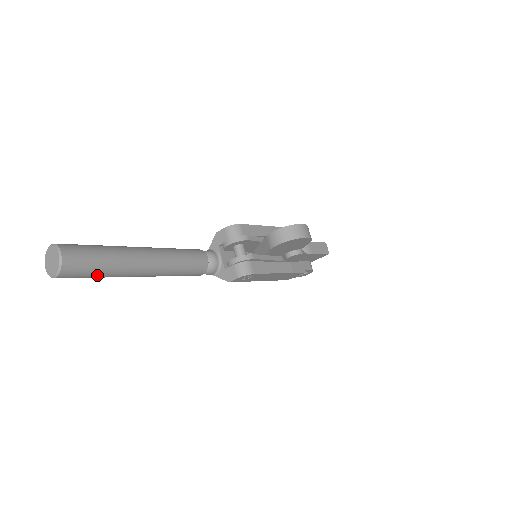
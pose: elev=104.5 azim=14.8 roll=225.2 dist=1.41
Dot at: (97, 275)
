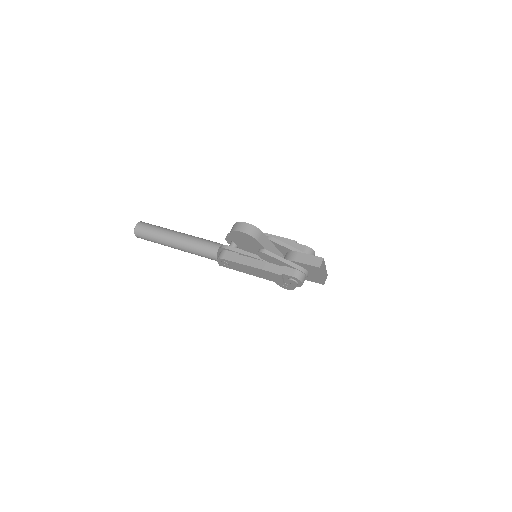
Dot at: (152, 240)
